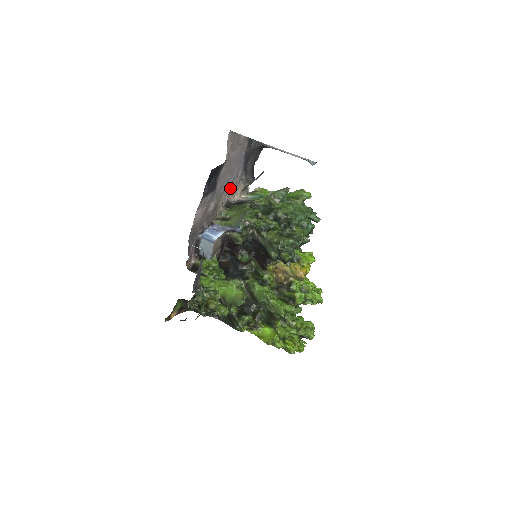
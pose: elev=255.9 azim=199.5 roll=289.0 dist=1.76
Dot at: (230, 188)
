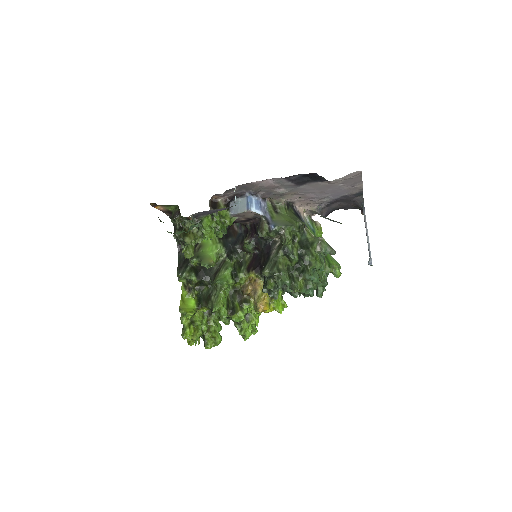
Dot at: (307, 198)
